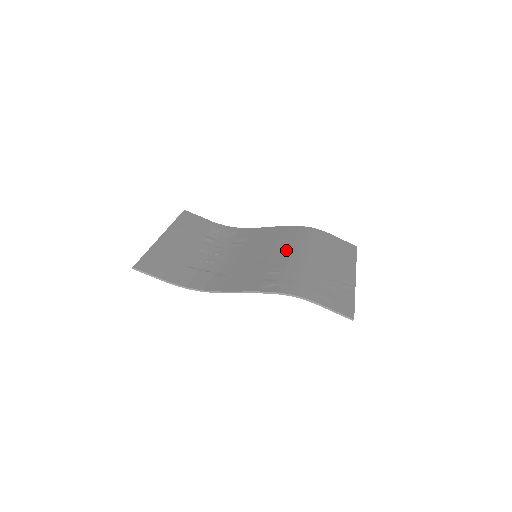
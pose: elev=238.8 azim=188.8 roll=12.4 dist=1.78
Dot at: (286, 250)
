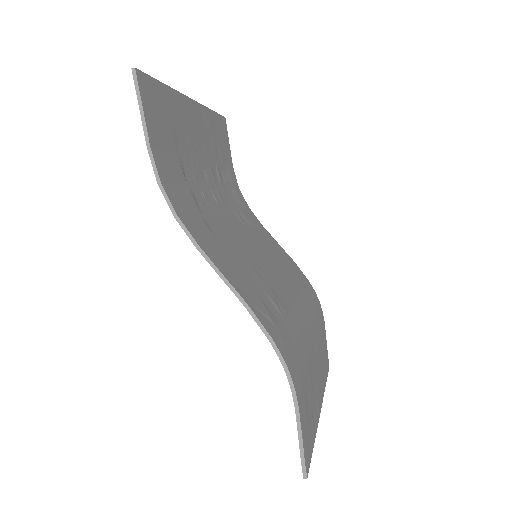
Dot at: (293, 291)
